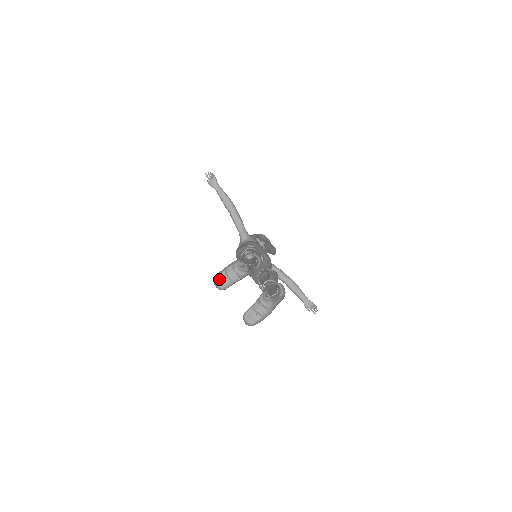
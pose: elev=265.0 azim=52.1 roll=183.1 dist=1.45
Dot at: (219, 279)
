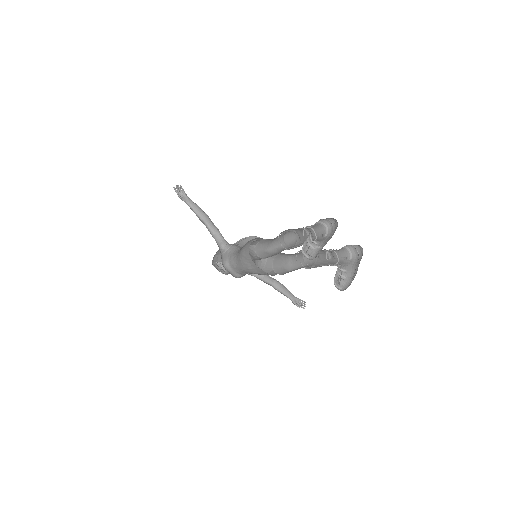
Dot at: (304, 250)
